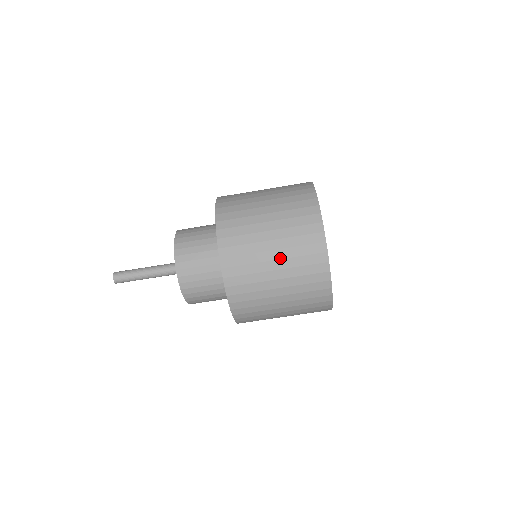
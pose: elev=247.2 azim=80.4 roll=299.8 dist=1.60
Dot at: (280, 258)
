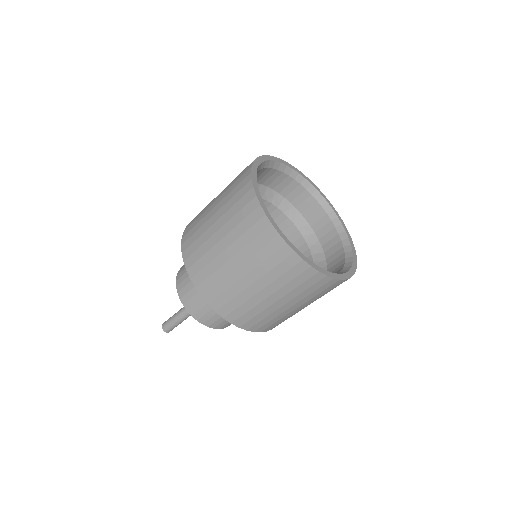
Dot at: (229, 244)
